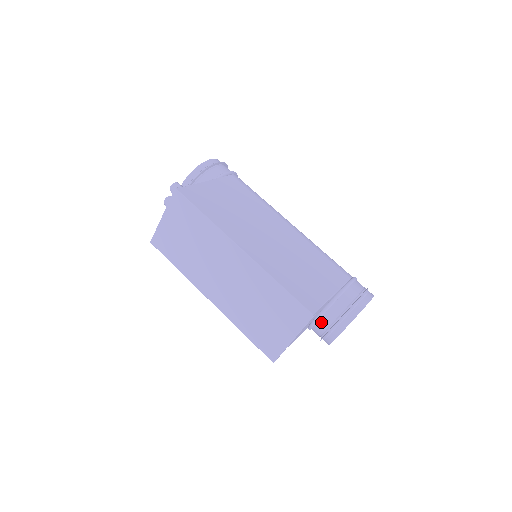
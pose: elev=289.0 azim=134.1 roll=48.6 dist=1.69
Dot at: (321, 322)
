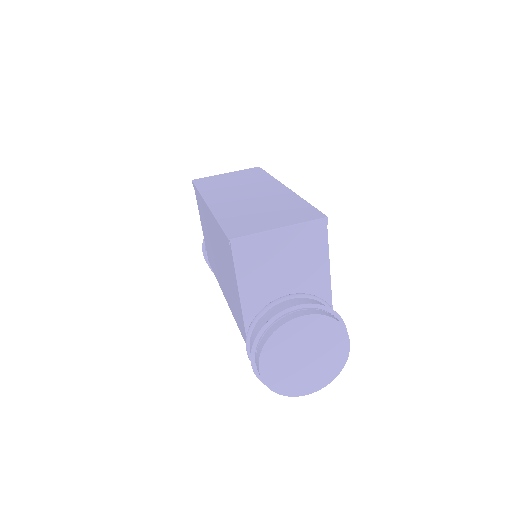
Dot at: (287, 302)
